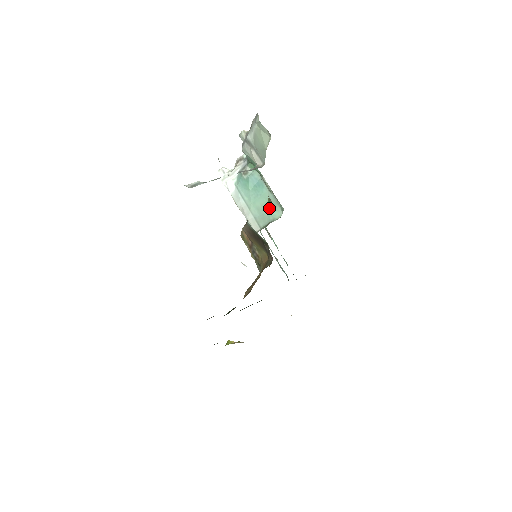
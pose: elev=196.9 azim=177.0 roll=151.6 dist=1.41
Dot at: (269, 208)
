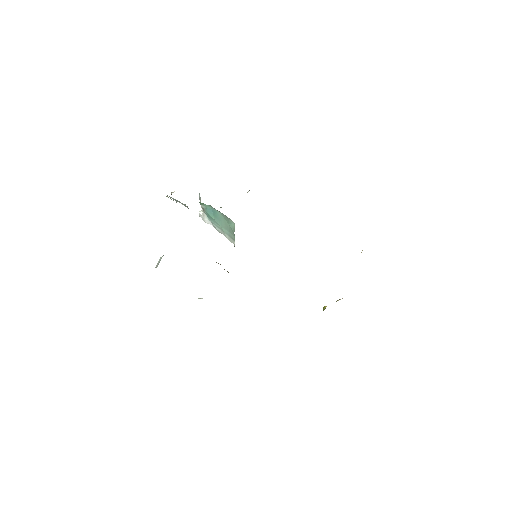
Dot at: (228, 224)
